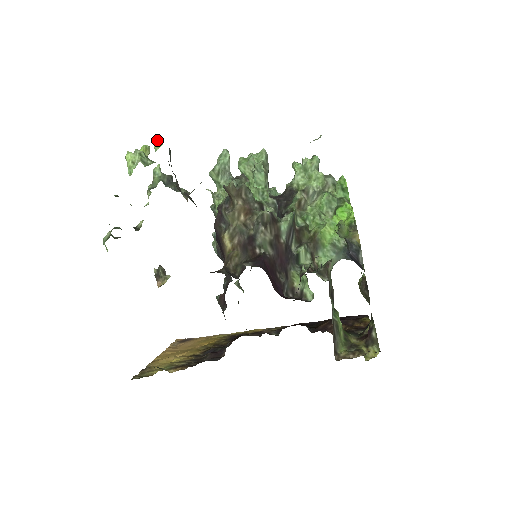
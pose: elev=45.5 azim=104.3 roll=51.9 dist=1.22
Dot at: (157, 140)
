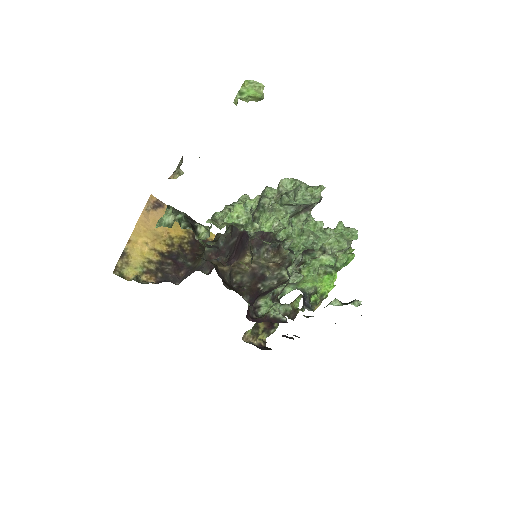
Dot at: (271, 220)
